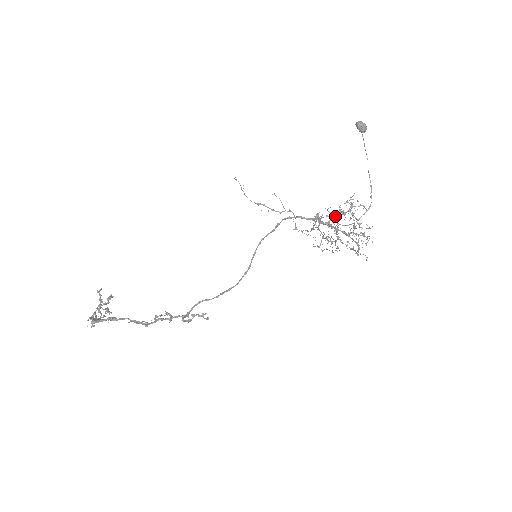
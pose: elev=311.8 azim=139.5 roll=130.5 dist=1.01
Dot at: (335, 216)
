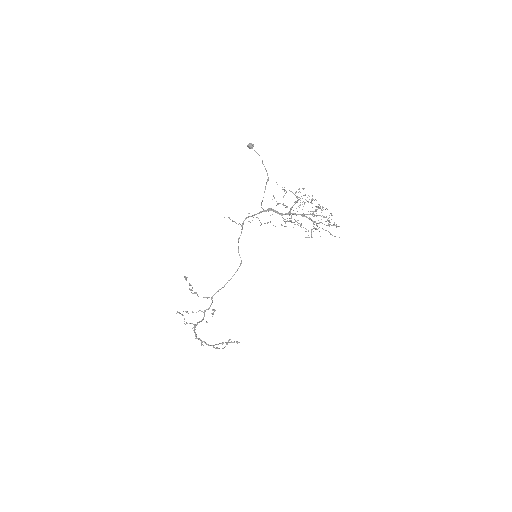
Dot at: (292, 206)
